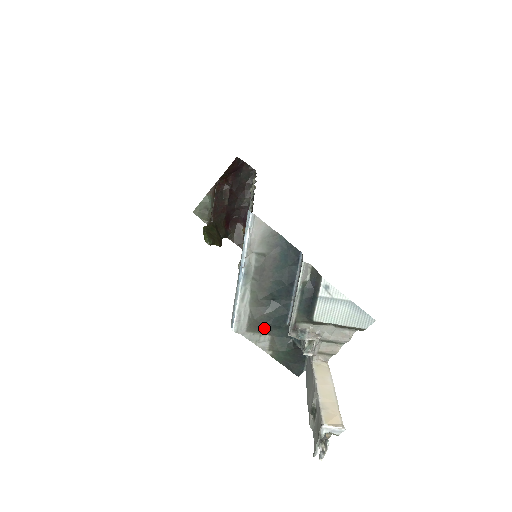
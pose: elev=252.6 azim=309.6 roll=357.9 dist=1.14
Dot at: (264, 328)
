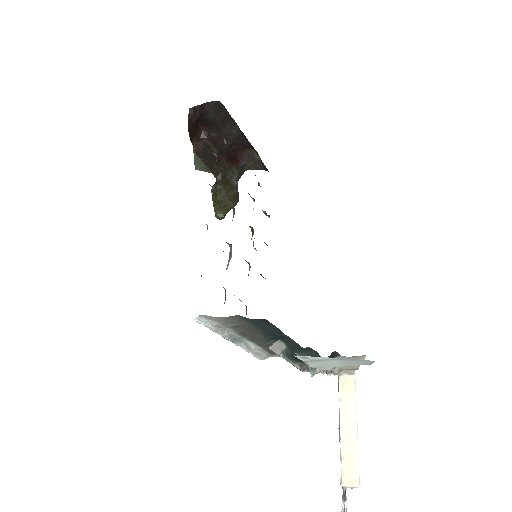
Dot at: occluded
